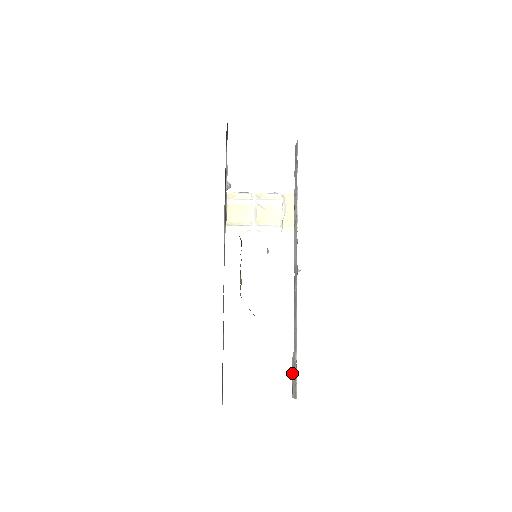
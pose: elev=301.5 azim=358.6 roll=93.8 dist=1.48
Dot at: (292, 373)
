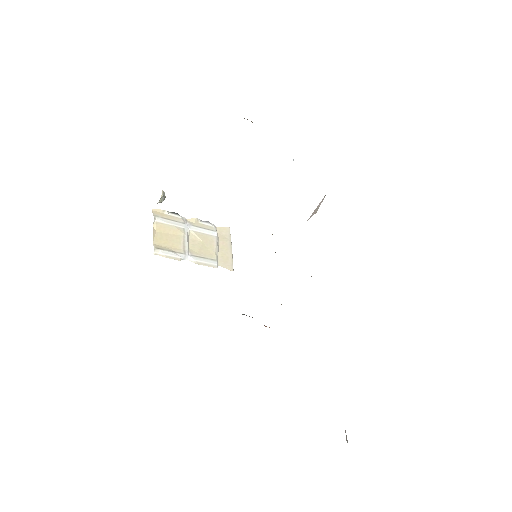
Dot at: occluded
